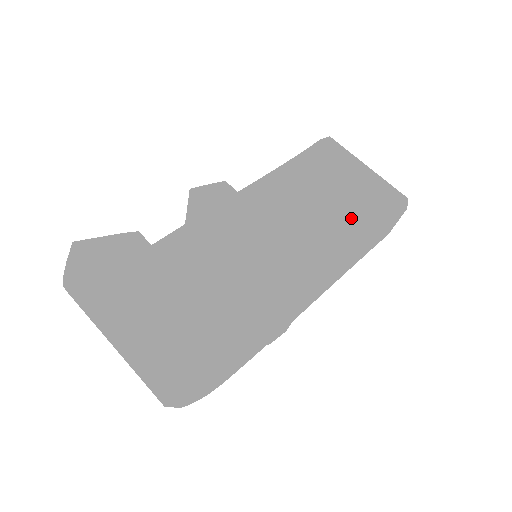
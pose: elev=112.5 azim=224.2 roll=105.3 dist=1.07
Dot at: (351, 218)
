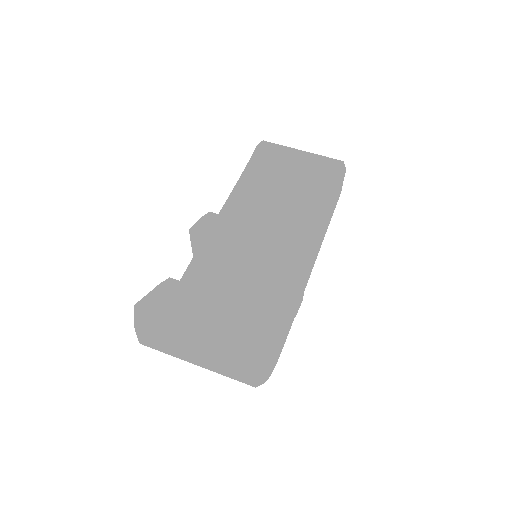
Dot at: (310, 195)
